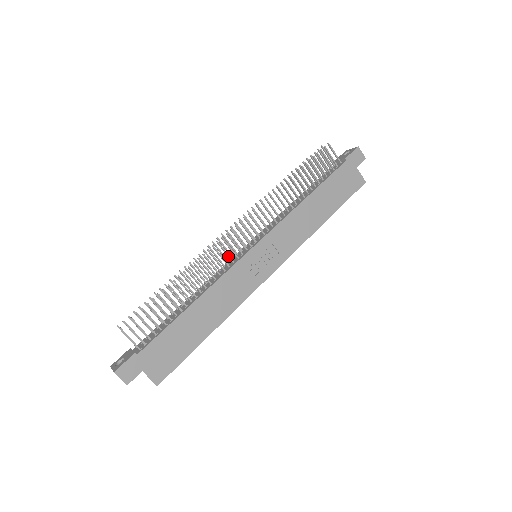
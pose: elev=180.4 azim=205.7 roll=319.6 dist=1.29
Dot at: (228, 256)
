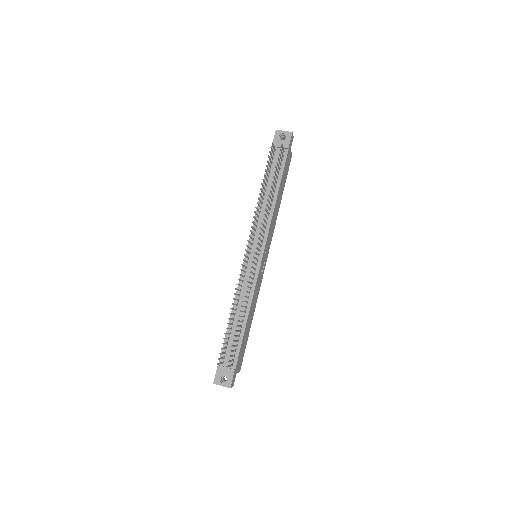
Dot at: occluded
